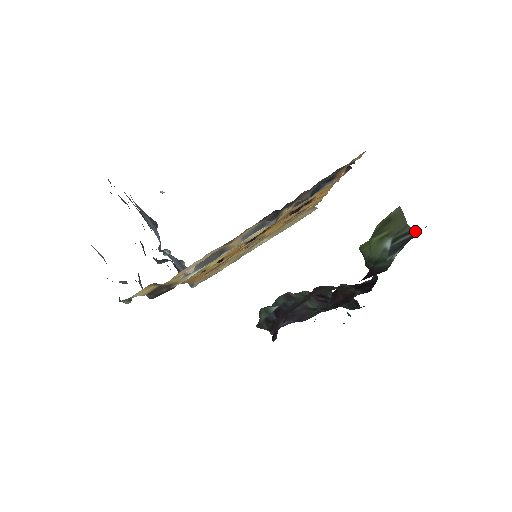
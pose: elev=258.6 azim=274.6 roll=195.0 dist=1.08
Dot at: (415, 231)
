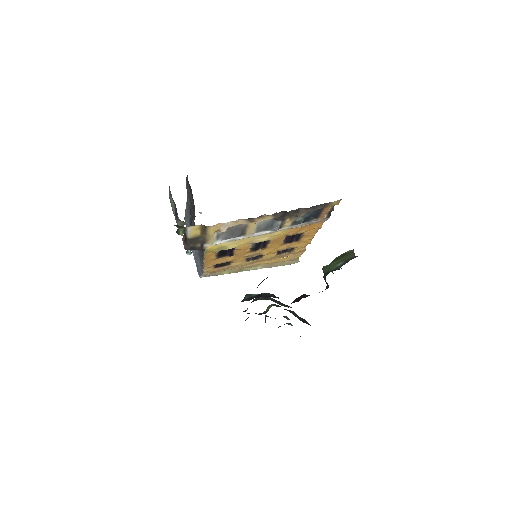
Dot at: occluded
